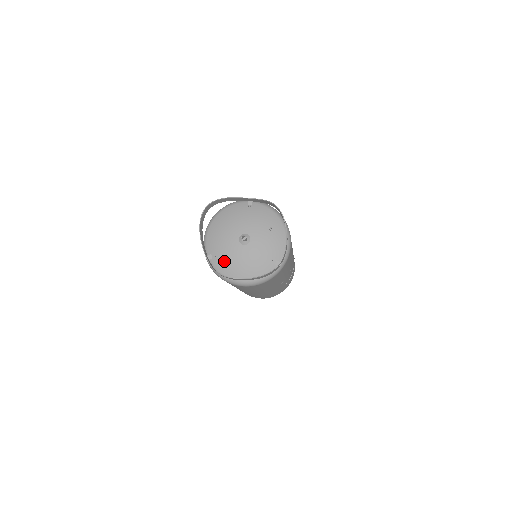
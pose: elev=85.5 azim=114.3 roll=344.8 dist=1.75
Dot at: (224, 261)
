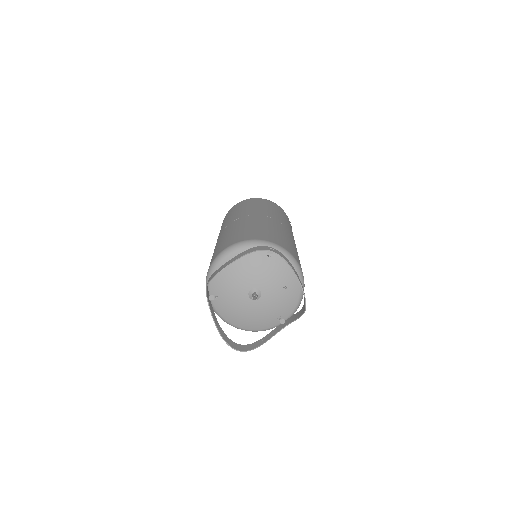
Dot at: (226, 307)
